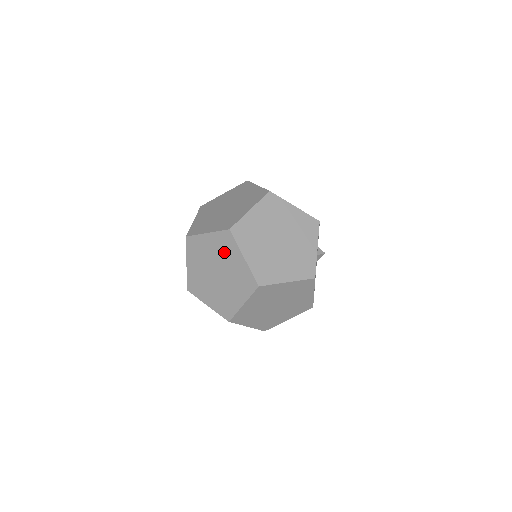
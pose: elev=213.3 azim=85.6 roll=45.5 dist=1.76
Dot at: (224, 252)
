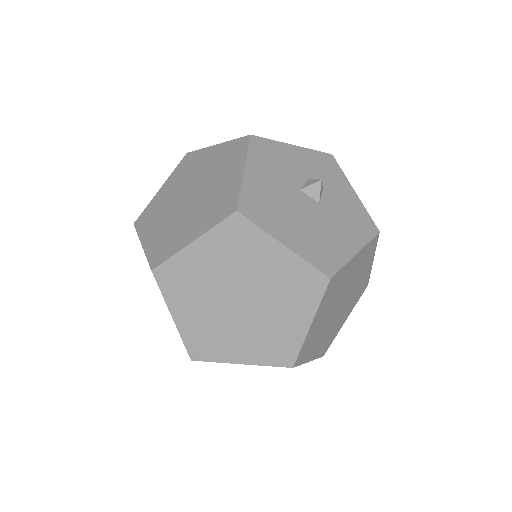
Dot at: occluded
